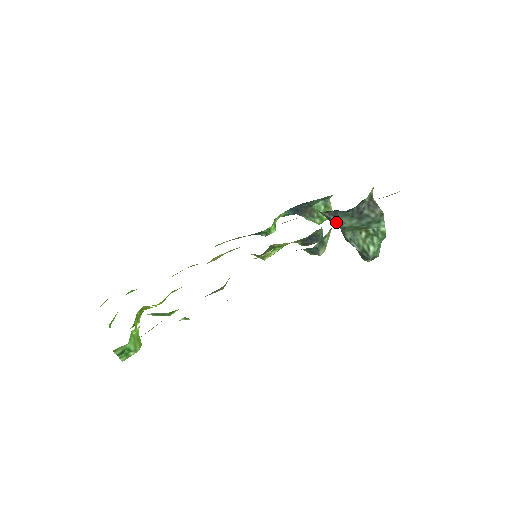
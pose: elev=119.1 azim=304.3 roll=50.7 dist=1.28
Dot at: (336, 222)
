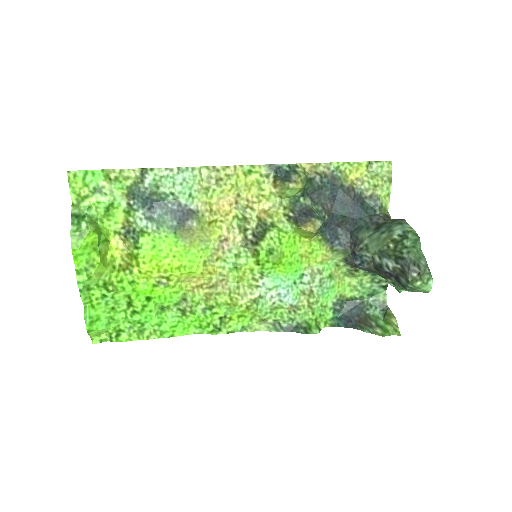
Dot at: (356, 246)
